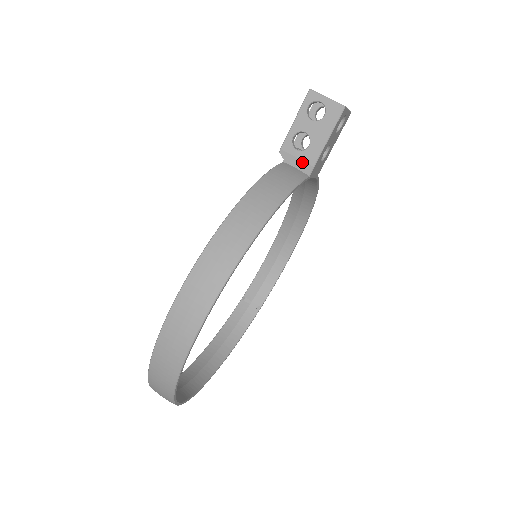
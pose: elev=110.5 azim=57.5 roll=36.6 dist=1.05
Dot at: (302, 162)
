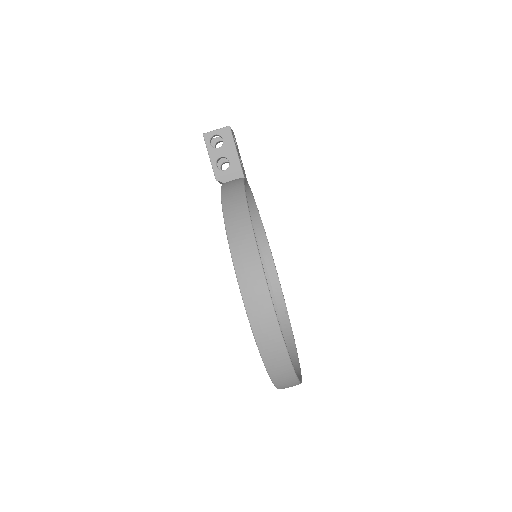
Dot at: (233, 174)
